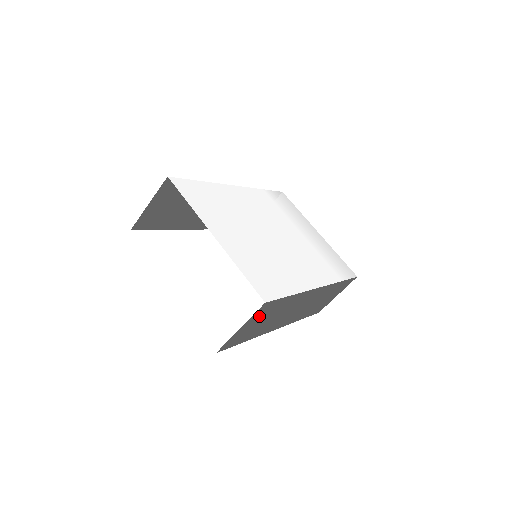
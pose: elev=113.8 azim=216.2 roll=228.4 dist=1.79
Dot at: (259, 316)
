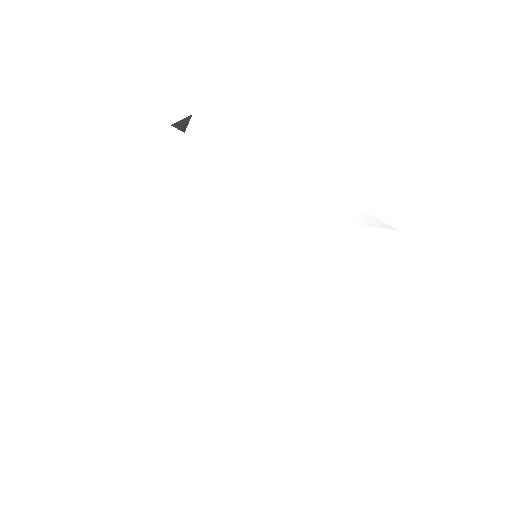
Dot at: occluded
